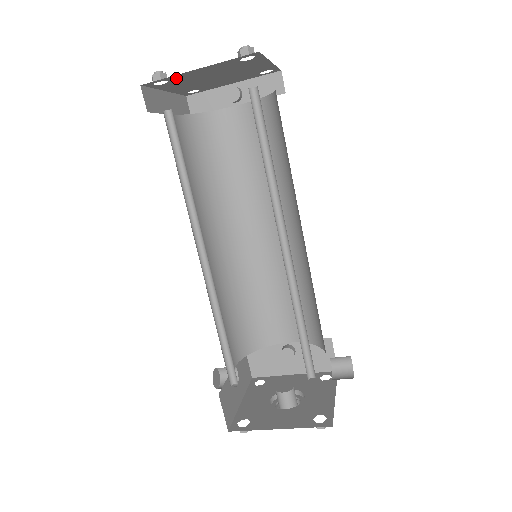
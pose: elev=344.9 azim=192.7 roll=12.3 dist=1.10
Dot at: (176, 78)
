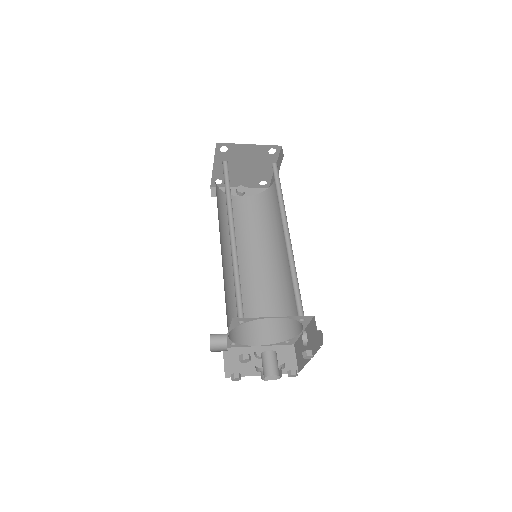
Dot at: (233, 149)
